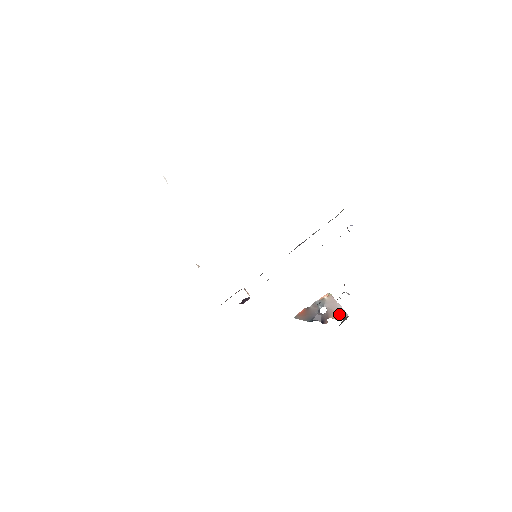
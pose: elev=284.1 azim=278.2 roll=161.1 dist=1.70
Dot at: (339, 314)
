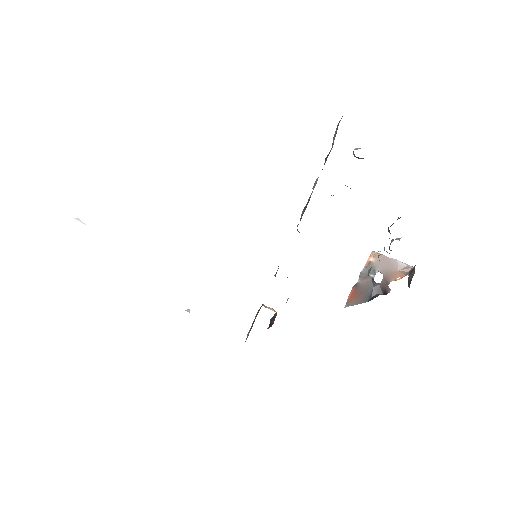
Dot at: (399, 271)
